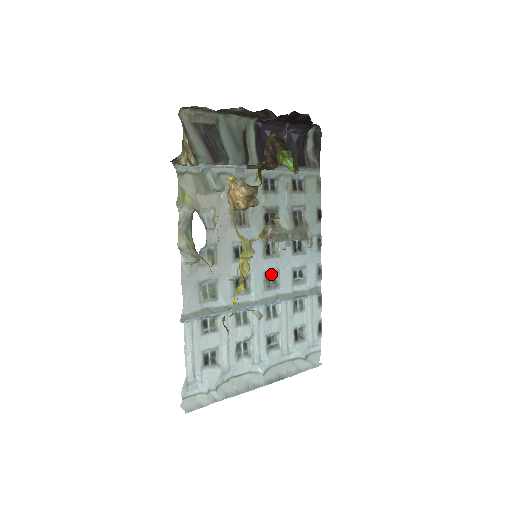
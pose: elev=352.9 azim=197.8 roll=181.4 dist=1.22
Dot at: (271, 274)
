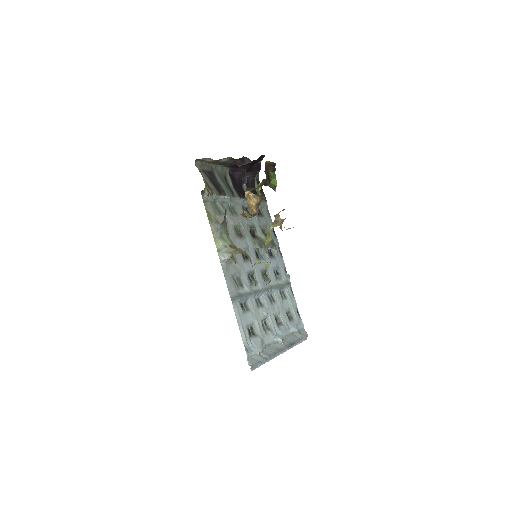
Dot at: (264, 271)
